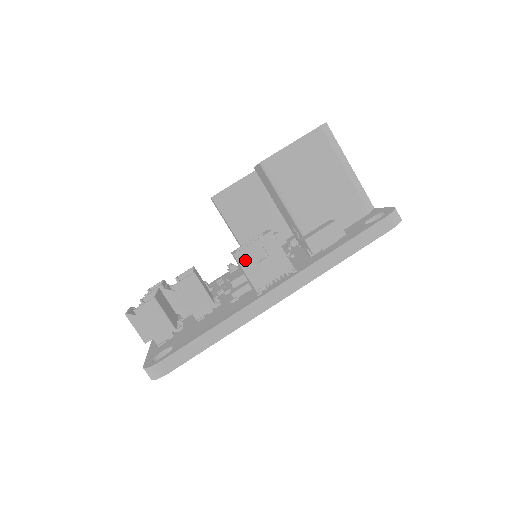
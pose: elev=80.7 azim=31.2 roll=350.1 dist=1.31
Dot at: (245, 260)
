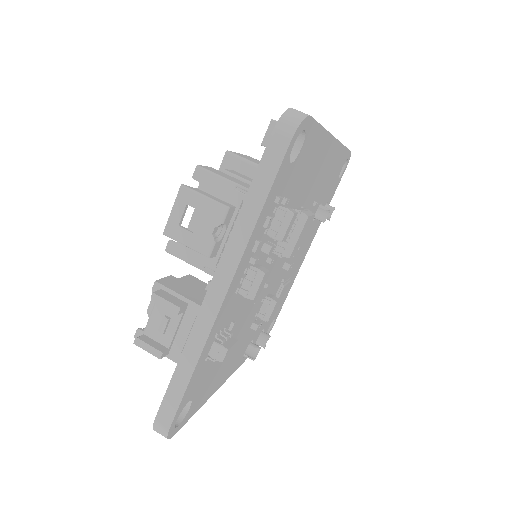
Dot at: occluded
